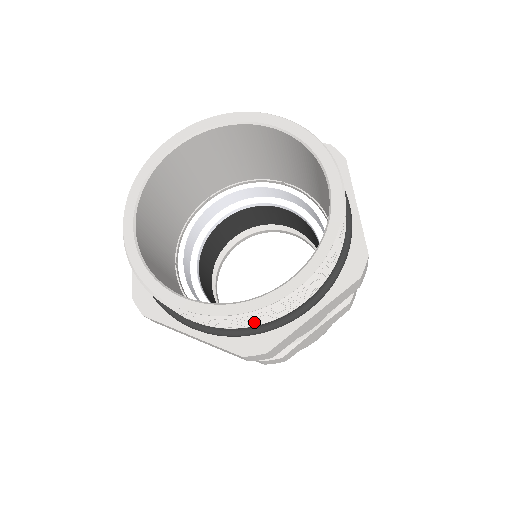
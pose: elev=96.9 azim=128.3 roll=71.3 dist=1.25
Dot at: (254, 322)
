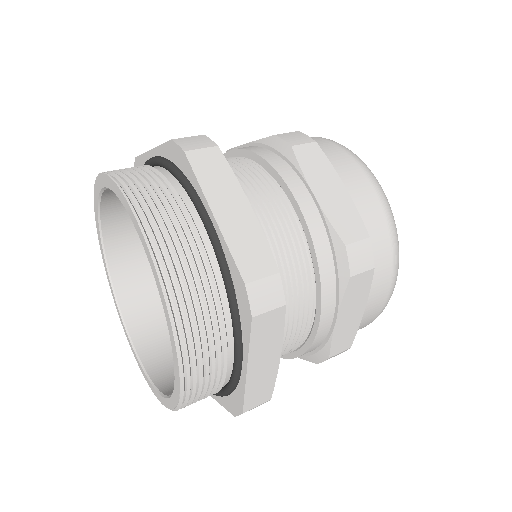
Dot at: (207, 395)
